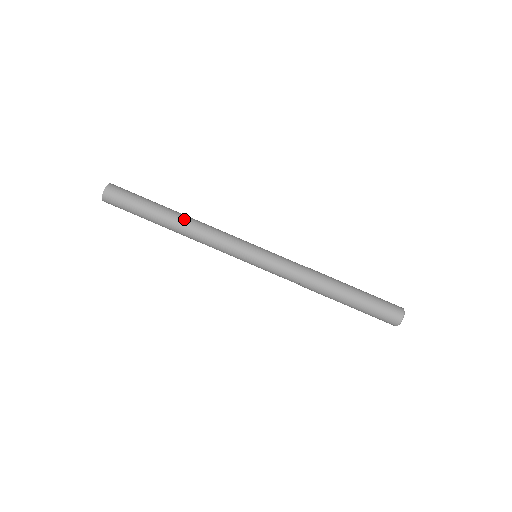
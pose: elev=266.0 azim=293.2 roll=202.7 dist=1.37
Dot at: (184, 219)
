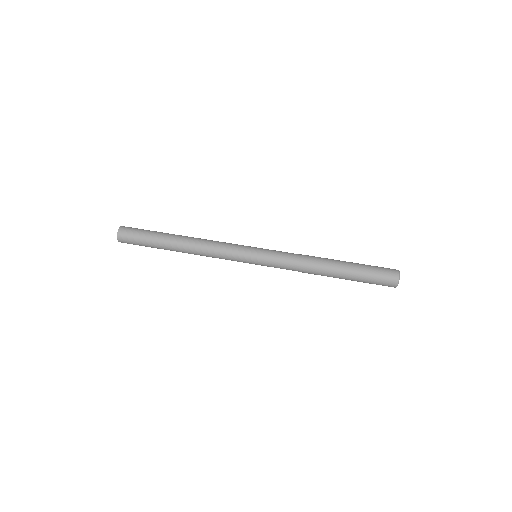
Dot at: occluded
